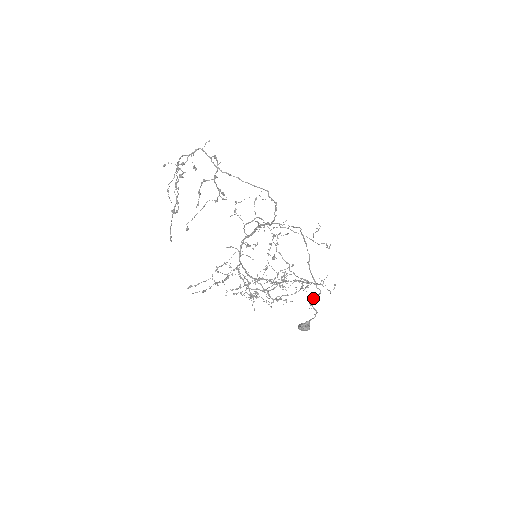
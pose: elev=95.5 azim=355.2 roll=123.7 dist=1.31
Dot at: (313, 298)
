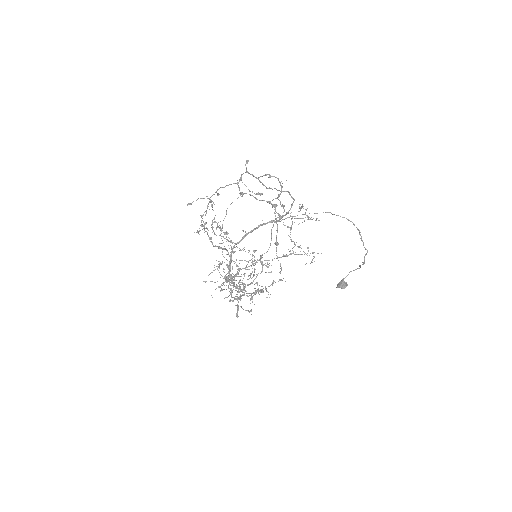
Dot at: (364, 258)
